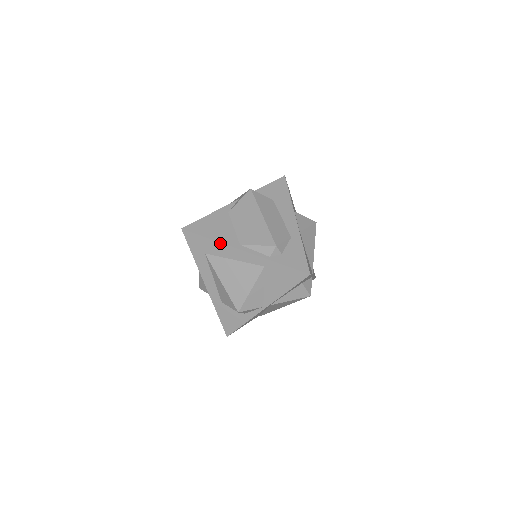
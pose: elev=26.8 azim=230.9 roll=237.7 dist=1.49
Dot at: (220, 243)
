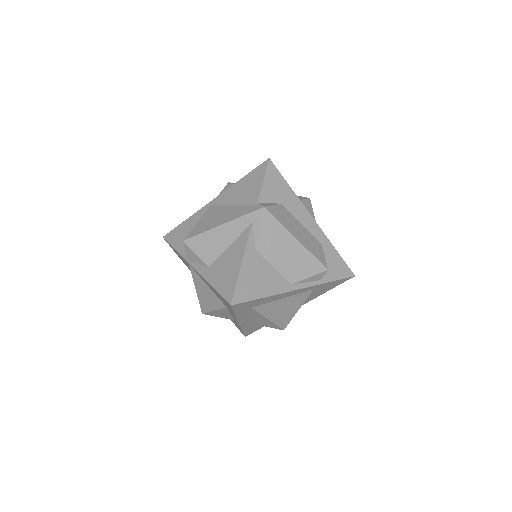
Dot at: (275, 295)
